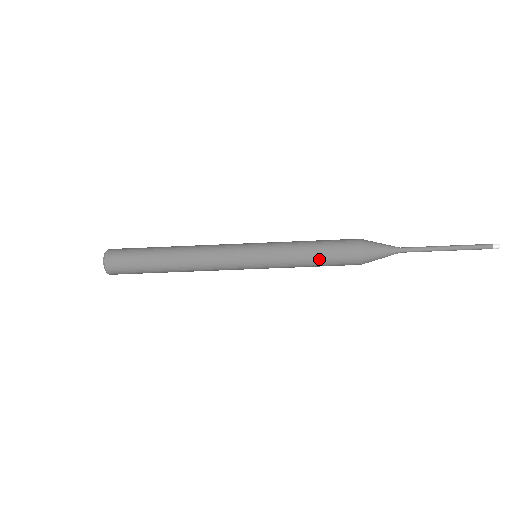
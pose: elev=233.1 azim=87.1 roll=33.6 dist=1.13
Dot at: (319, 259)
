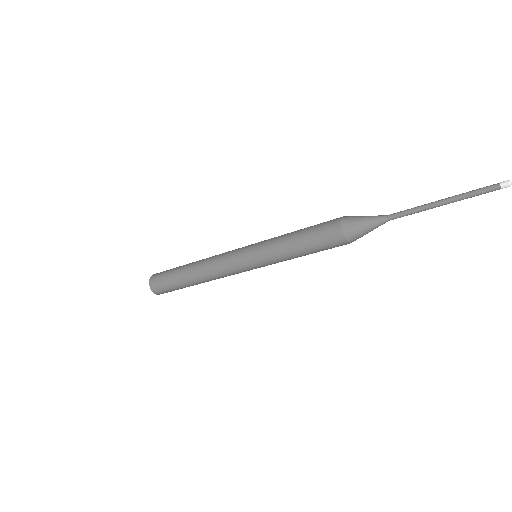
Dot at: (303, 247)
